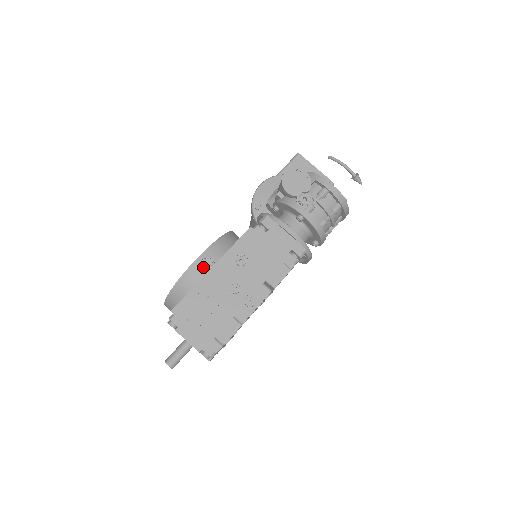
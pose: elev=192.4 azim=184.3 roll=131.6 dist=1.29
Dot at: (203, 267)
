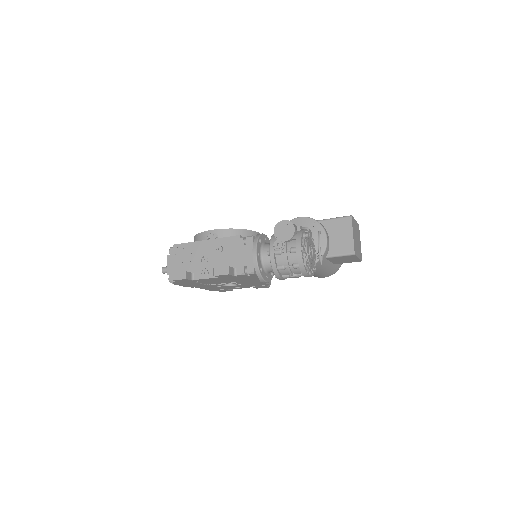
Dot at: (211, 237)
